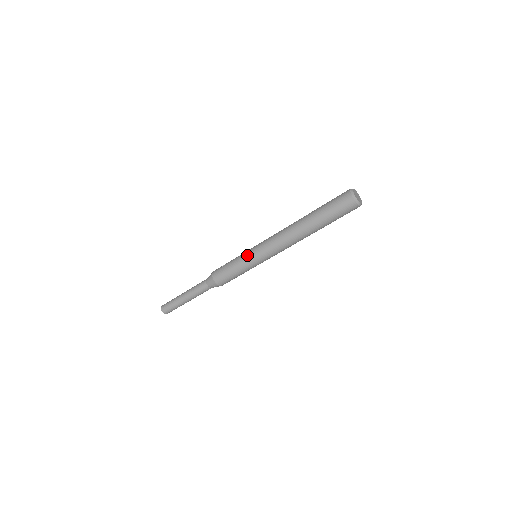
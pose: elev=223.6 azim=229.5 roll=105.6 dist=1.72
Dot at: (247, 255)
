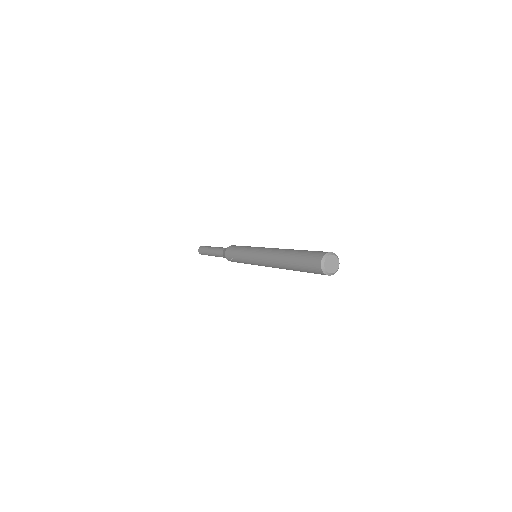
Dot at: occluded
